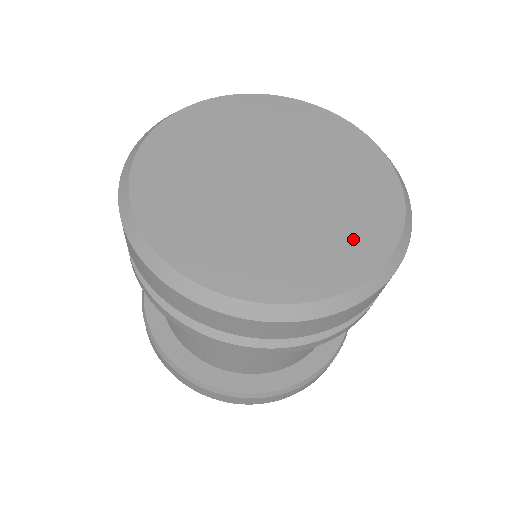
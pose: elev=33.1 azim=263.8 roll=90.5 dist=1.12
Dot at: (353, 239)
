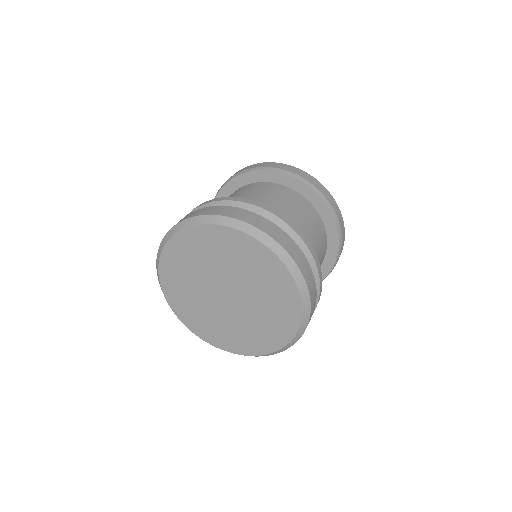
Dot at: (271, 331)
